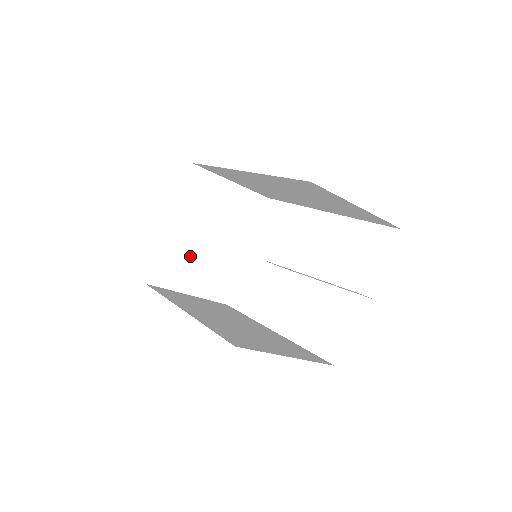
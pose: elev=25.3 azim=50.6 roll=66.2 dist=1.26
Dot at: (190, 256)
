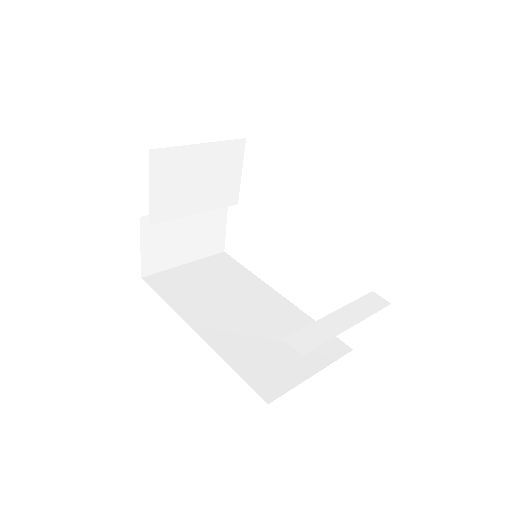
Dot at: (176, 231)
